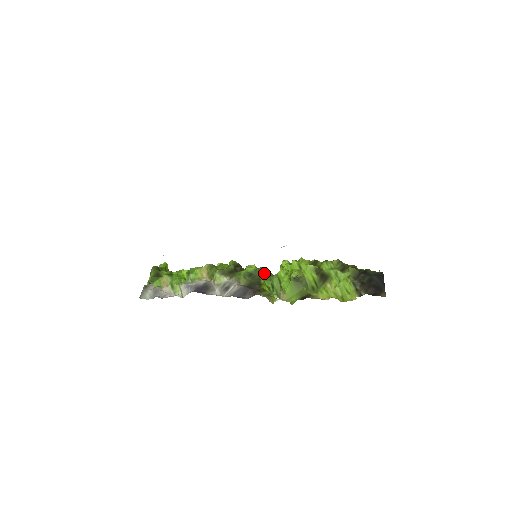
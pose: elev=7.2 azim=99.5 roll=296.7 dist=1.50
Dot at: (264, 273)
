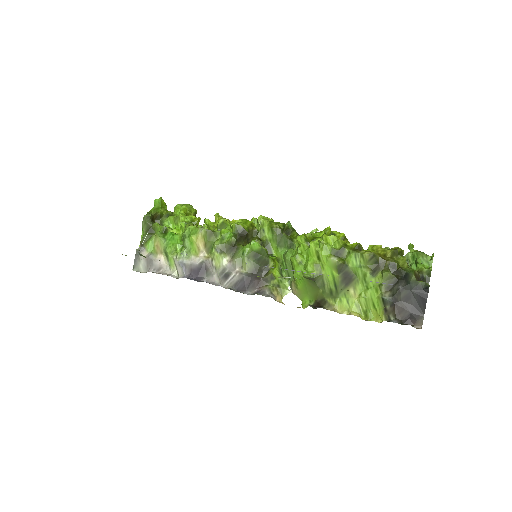
Dot at: (278, 236)
